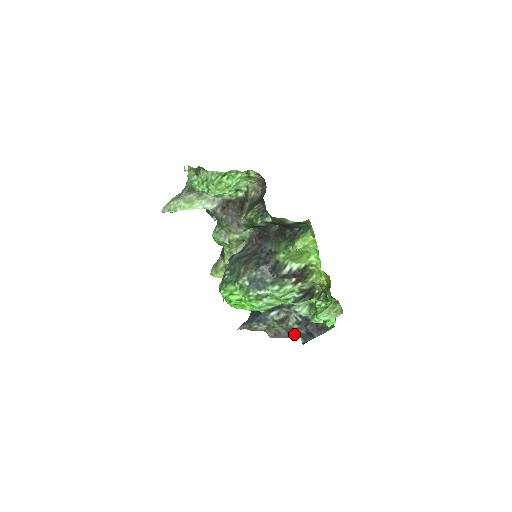
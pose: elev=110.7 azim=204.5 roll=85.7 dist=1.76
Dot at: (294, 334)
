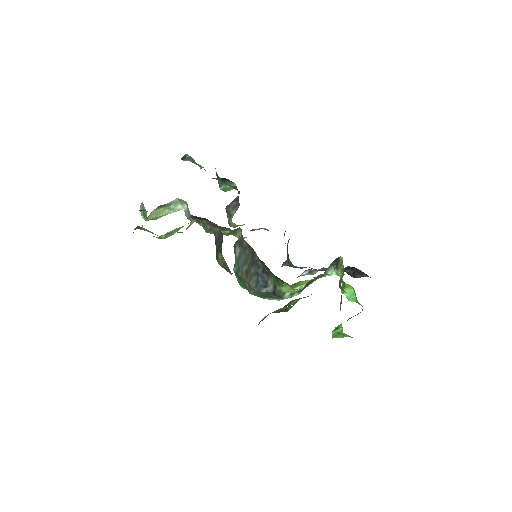
Dot at: occluded
